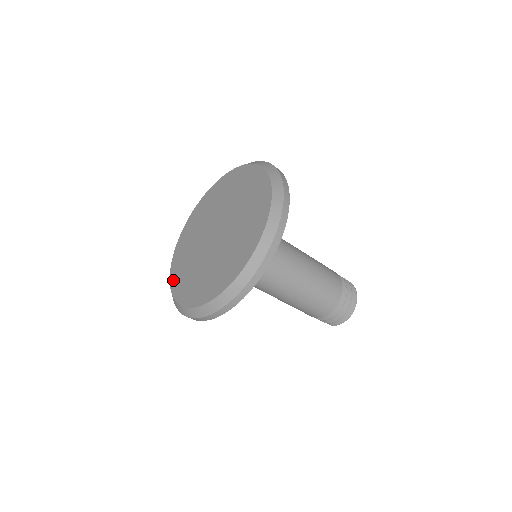
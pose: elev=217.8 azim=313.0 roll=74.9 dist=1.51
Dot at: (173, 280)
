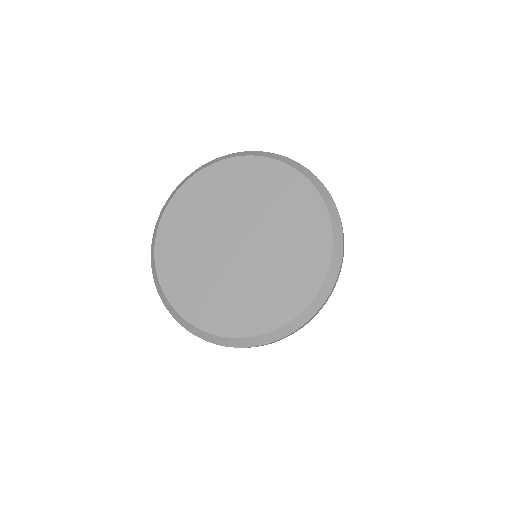
Dot at: (161, 262)
